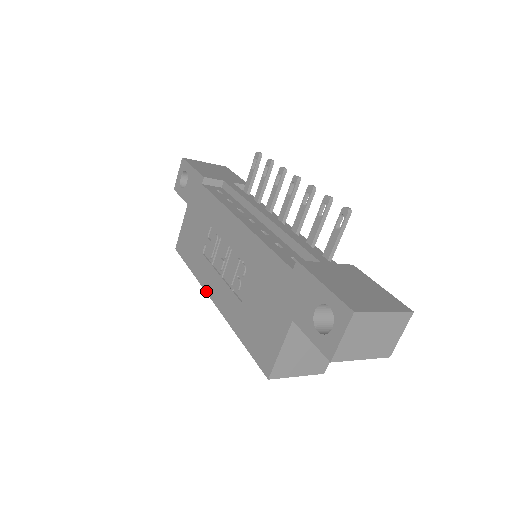
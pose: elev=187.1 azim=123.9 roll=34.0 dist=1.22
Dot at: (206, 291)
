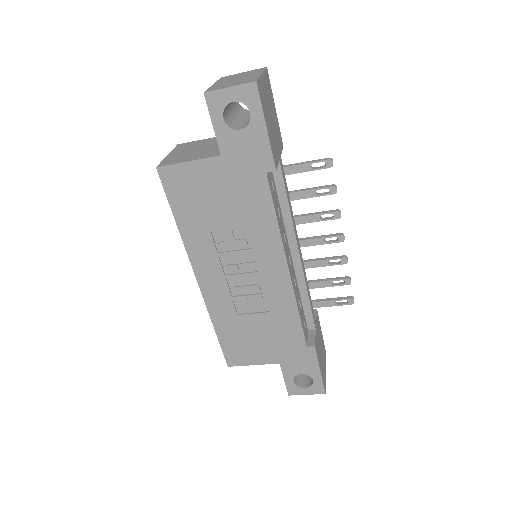
Dot at: (192, 265)
